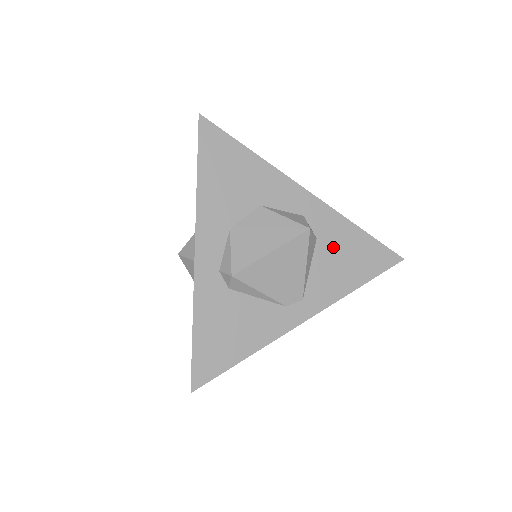
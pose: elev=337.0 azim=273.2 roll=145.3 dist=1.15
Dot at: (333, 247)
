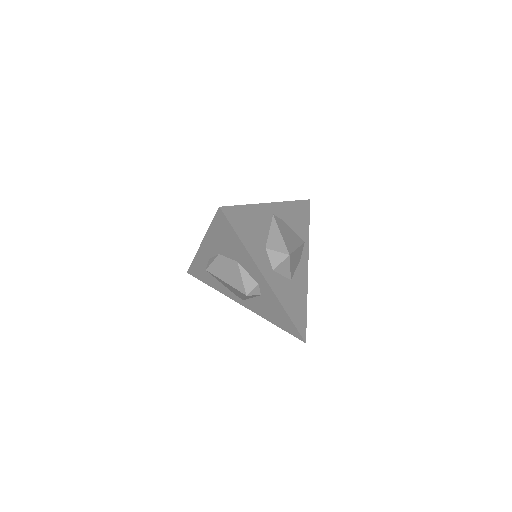
Dot at: (268, 305)
